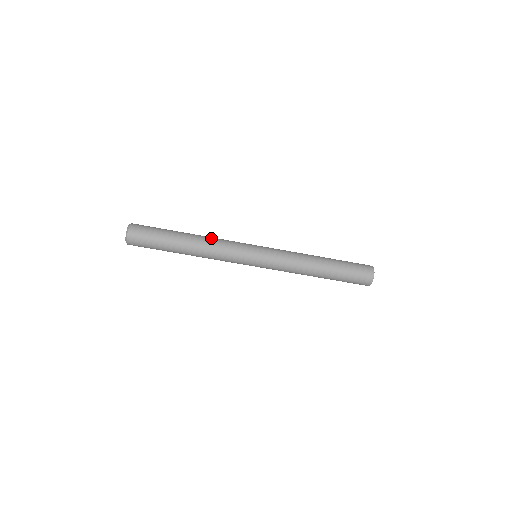
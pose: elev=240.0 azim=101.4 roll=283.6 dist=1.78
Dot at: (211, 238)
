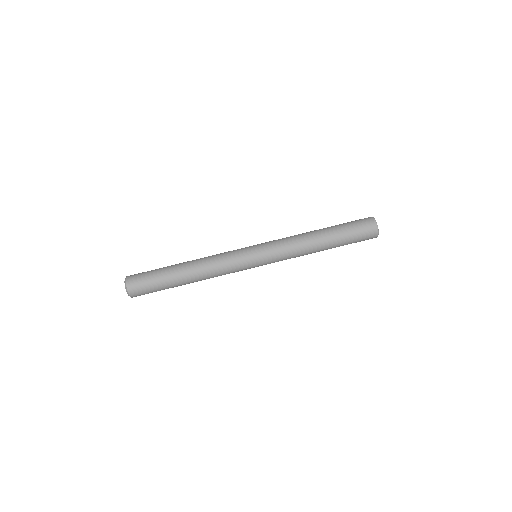
Dot at: occluded
